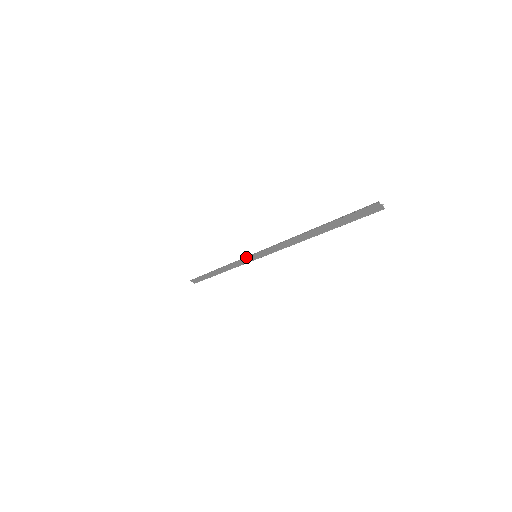
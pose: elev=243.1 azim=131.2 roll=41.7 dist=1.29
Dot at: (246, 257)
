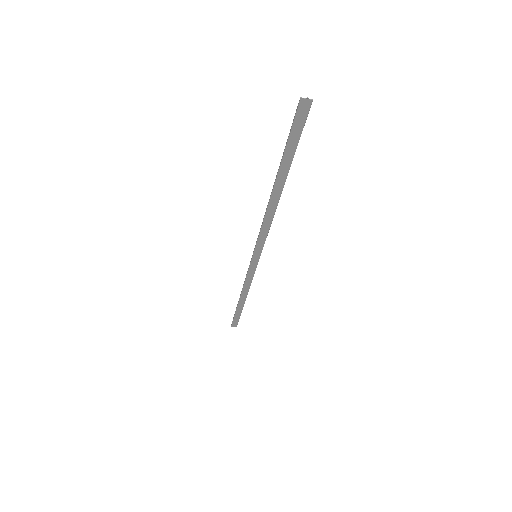
Dot at: occluded
